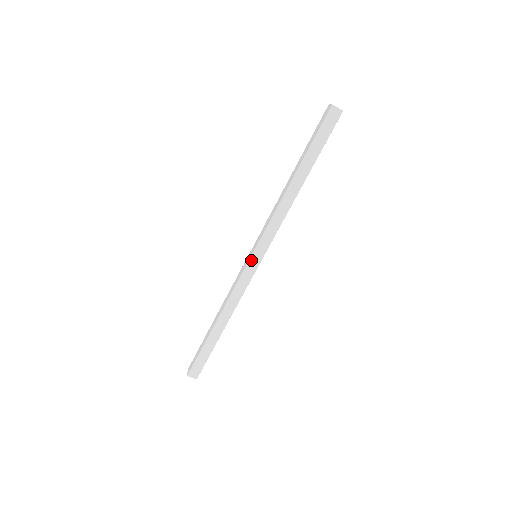
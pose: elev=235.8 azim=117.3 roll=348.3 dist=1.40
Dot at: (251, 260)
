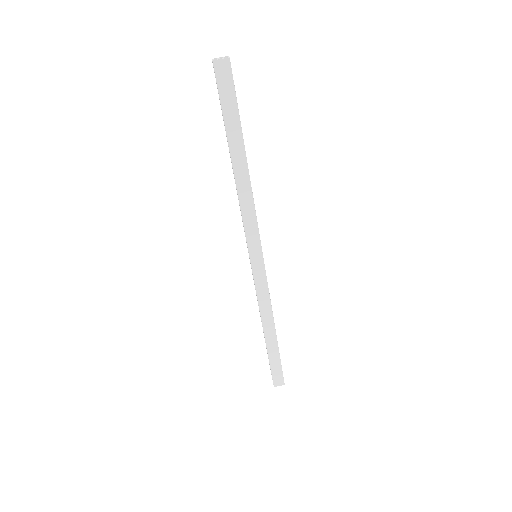
Dot at: (253, 264)
